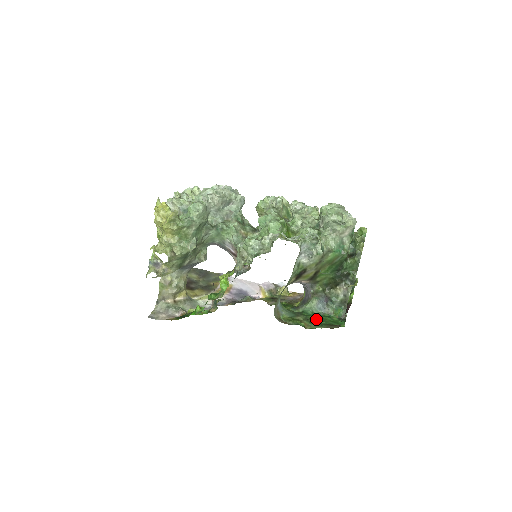
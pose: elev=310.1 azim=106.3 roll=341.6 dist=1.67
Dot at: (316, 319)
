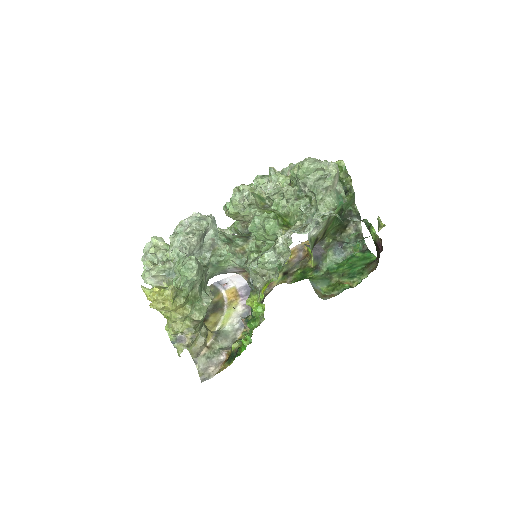
Dot at: (348, 269)
